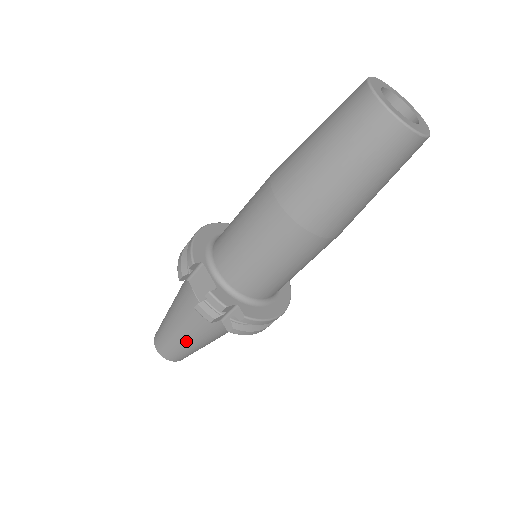
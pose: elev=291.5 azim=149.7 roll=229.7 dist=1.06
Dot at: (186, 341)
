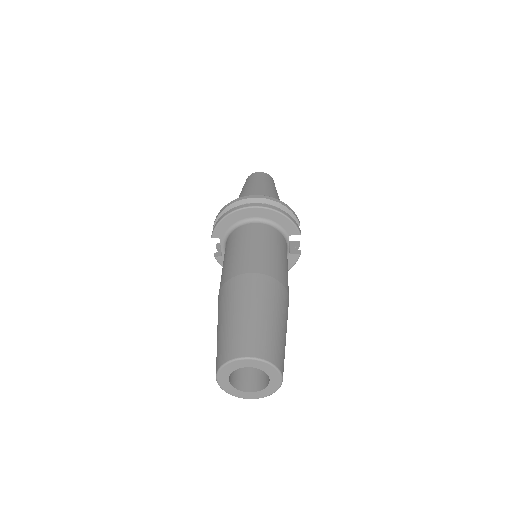
Dot at: occluded
